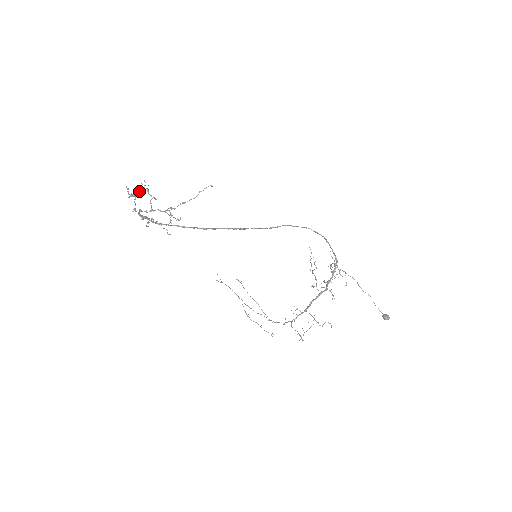
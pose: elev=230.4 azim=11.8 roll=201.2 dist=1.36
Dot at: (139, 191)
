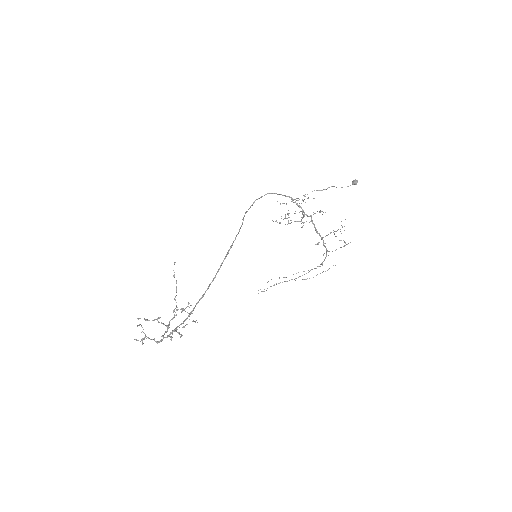
Dot at: occluded
